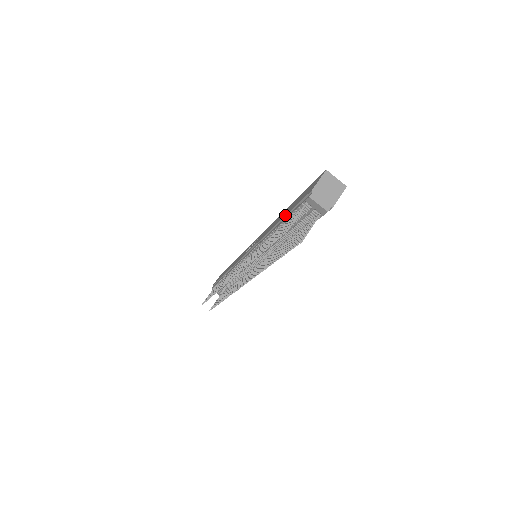
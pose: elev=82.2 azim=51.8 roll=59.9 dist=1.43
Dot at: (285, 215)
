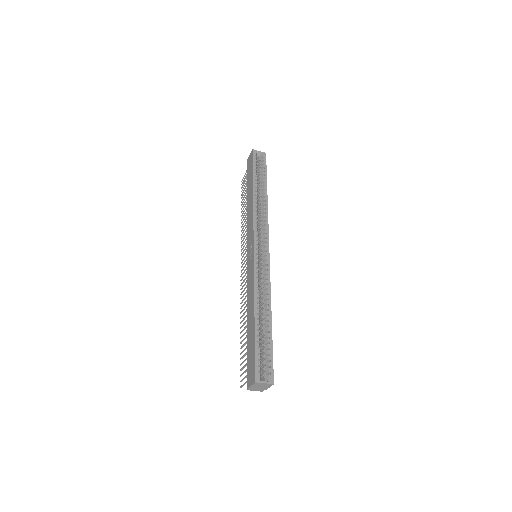
Dot at: (247, 342)
